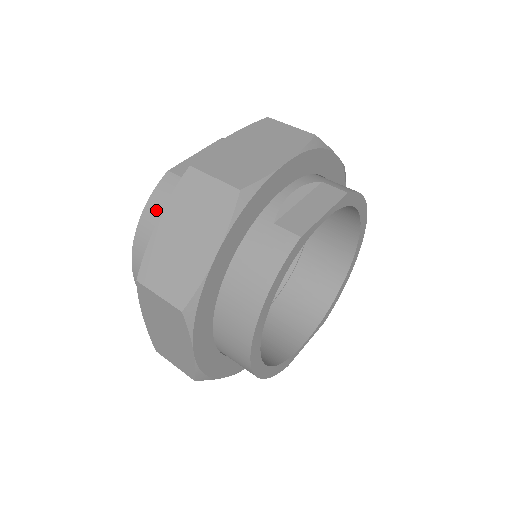
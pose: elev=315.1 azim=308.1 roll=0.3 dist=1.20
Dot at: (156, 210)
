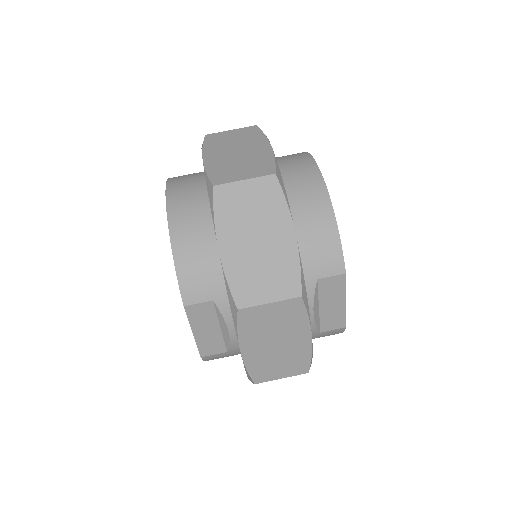
Dot at: occluded
